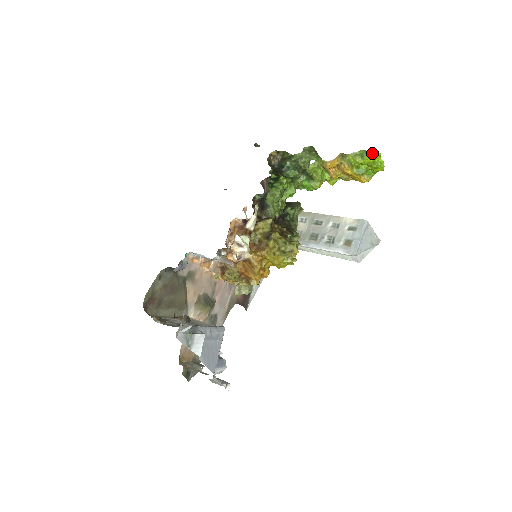
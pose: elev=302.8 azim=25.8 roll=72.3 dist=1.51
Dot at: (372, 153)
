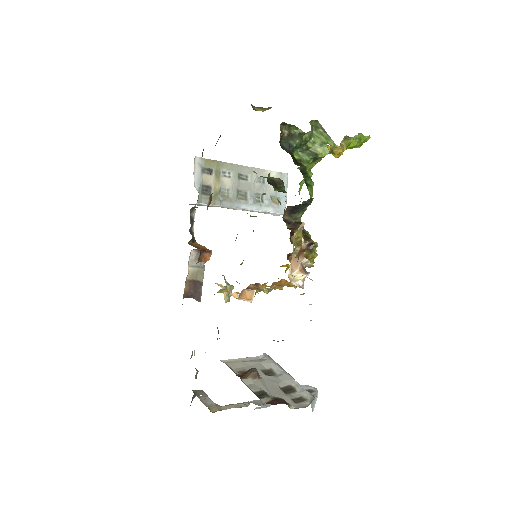
Dot at: (367, 138)
